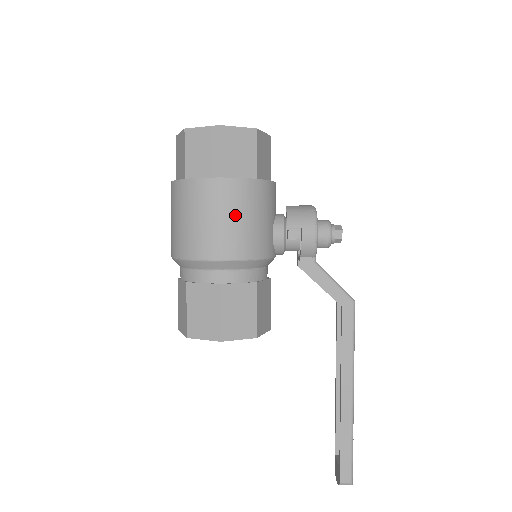
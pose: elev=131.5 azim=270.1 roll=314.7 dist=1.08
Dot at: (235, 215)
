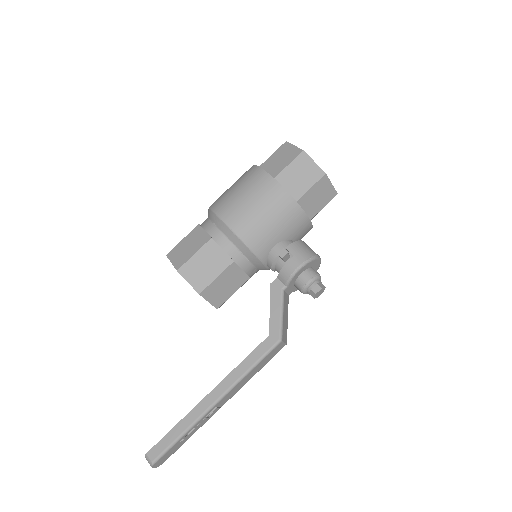
Dot at: (259, 205)
